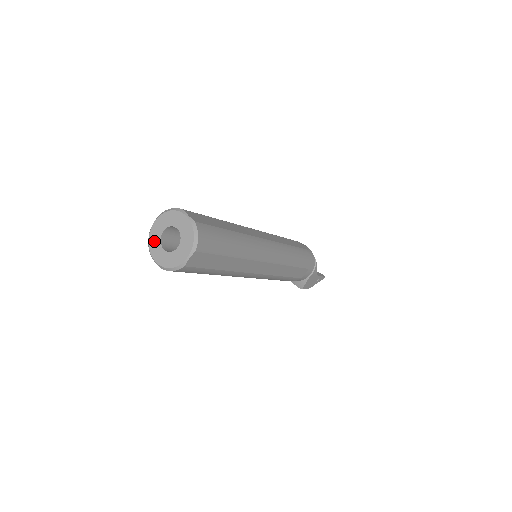
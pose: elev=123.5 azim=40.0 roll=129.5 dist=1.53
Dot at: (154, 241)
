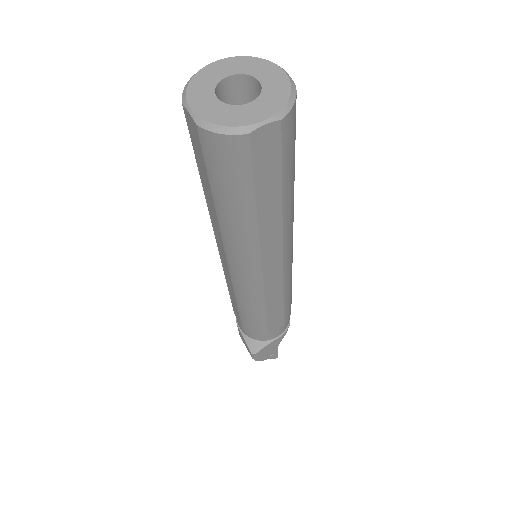
Dot at: (202, 83)
